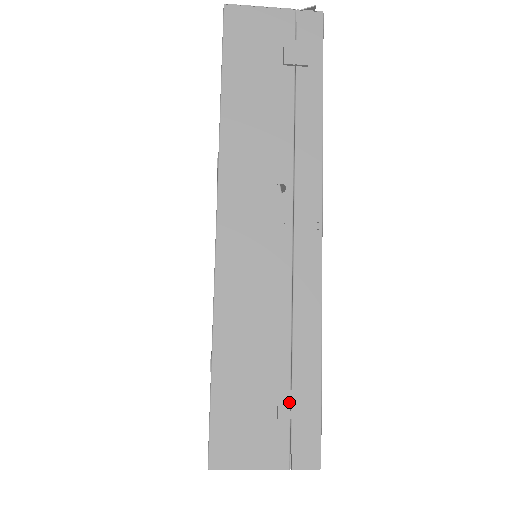
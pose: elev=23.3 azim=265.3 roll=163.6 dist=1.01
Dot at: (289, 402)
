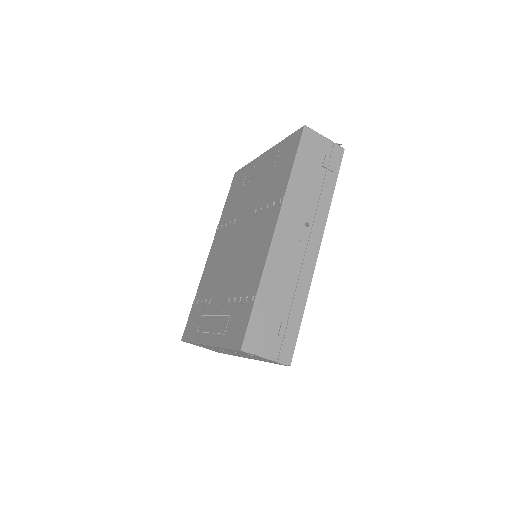
Dot at: (285, 329)
